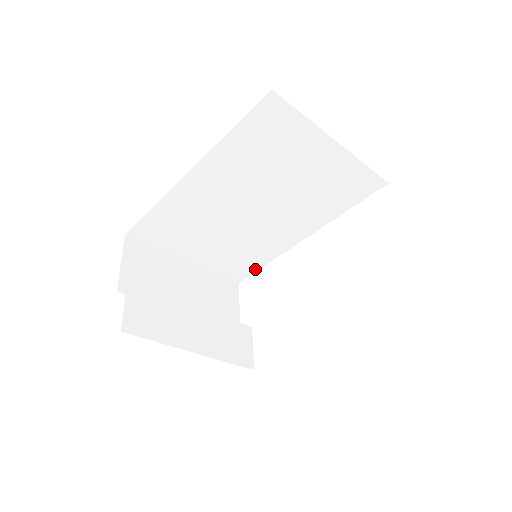
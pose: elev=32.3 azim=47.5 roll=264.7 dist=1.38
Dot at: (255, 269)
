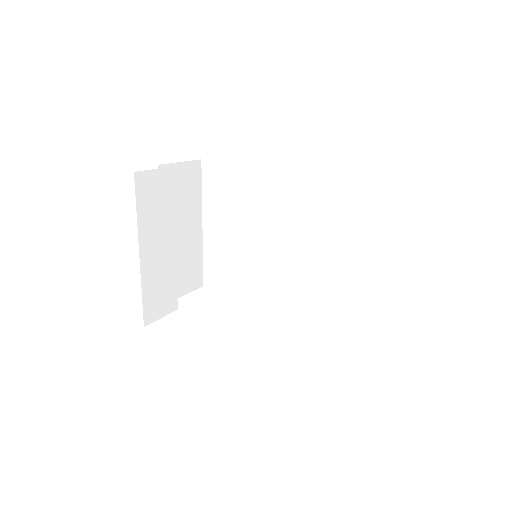
Dot at: (227, 289)
